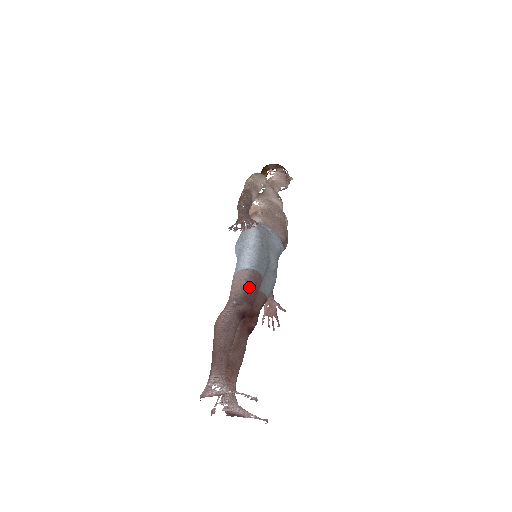
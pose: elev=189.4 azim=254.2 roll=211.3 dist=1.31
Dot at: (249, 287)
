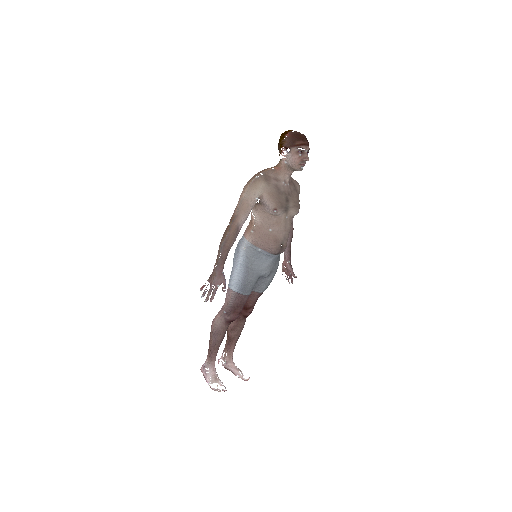
Dot at: (235, 304)
